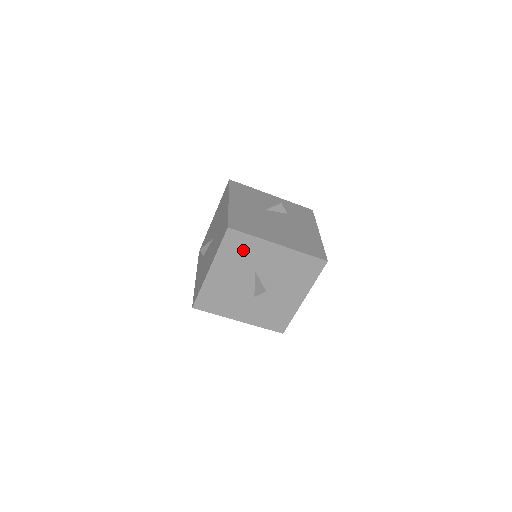
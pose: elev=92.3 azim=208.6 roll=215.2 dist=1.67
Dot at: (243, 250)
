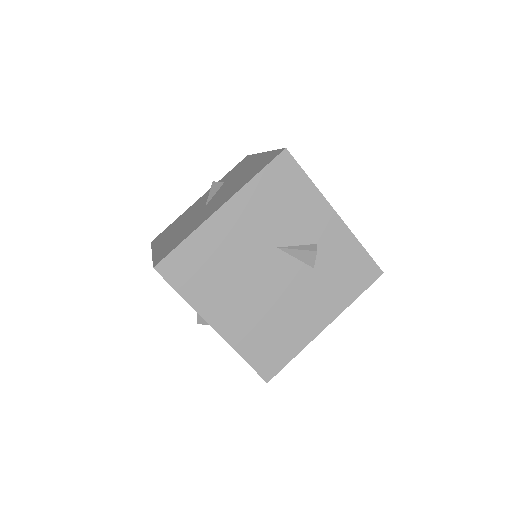
Dot at: occluded
